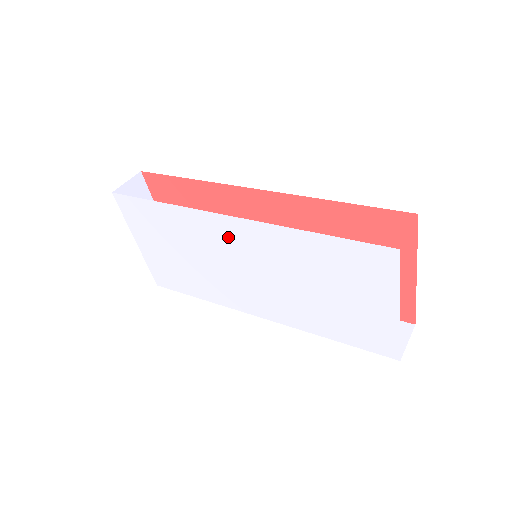
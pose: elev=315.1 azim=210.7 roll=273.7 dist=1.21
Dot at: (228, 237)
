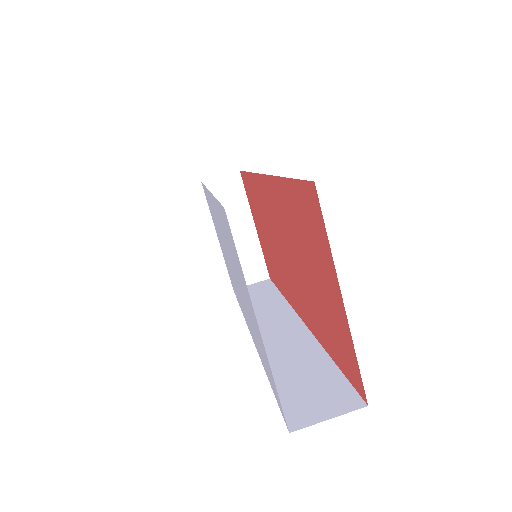
Dot at: (216, 218)
